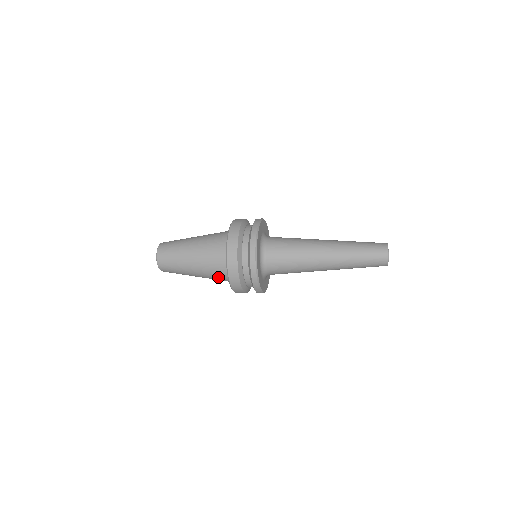
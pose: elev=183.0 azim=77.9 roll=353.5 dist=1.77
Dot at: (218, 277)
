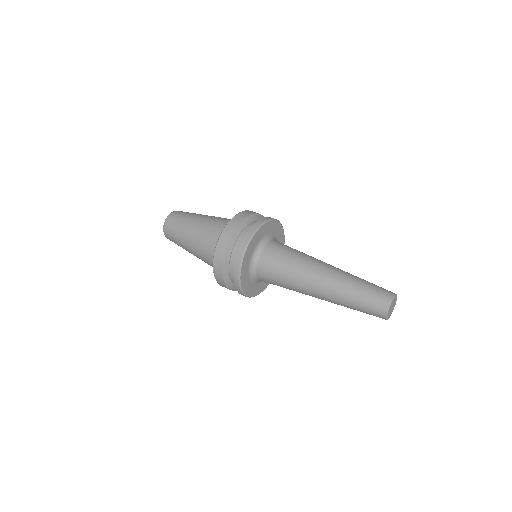
Dot at: occluded
